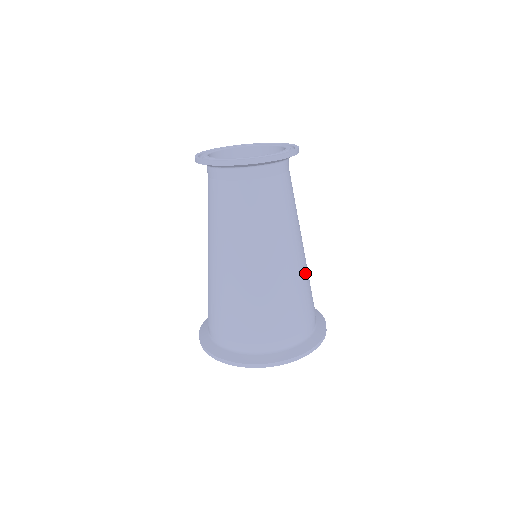
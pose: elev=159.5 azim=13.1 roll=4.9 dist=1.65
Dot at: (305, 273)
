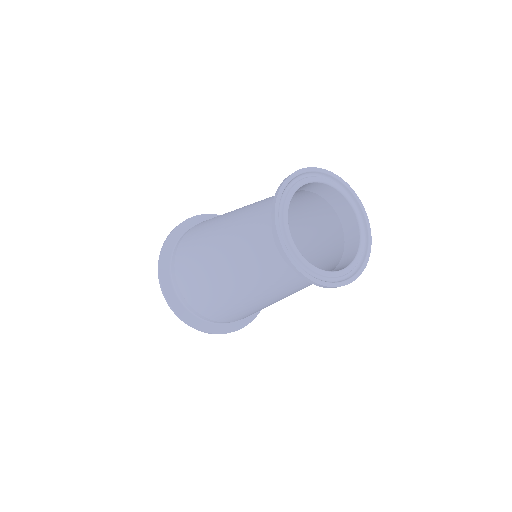
Dot at: occluded
